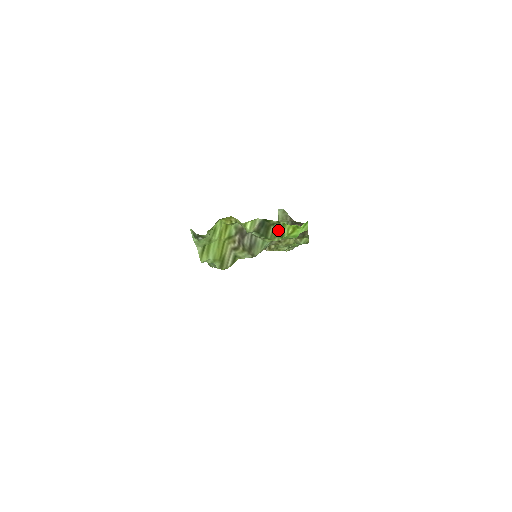
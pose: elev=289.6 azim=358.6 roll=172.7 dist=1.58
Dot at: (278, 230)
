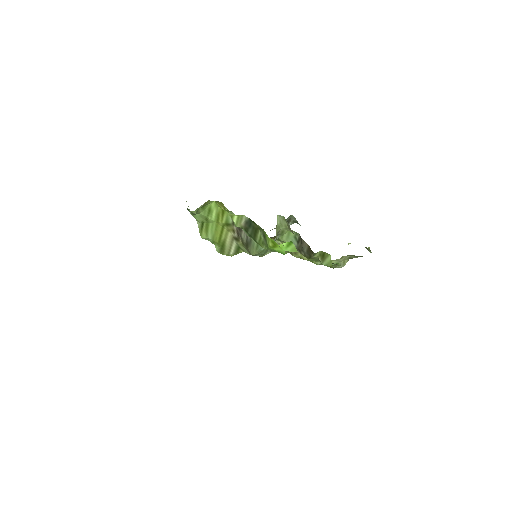
Dot at: (264, 237)
